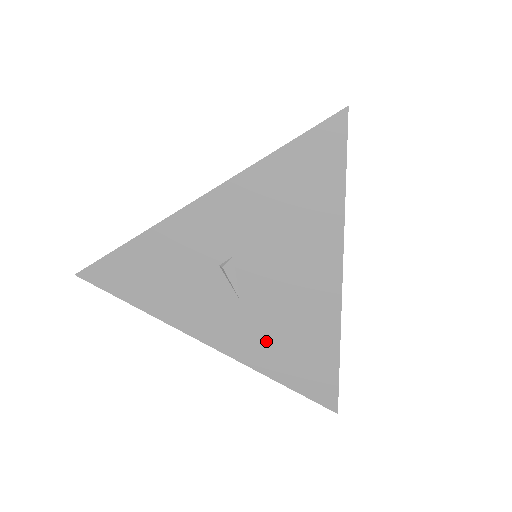
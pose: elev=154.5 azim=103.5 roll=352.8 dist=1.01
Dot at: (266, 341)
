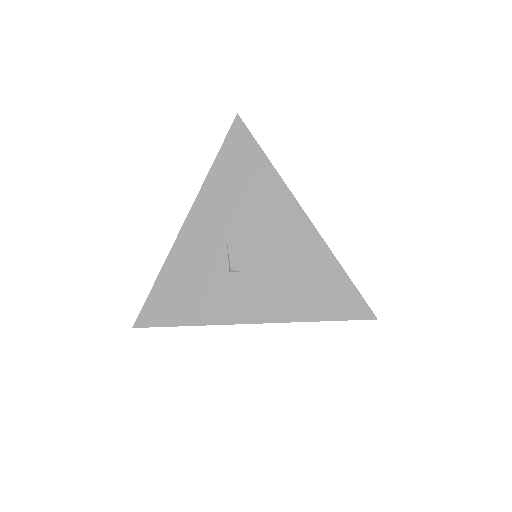
Dot at: occluded
